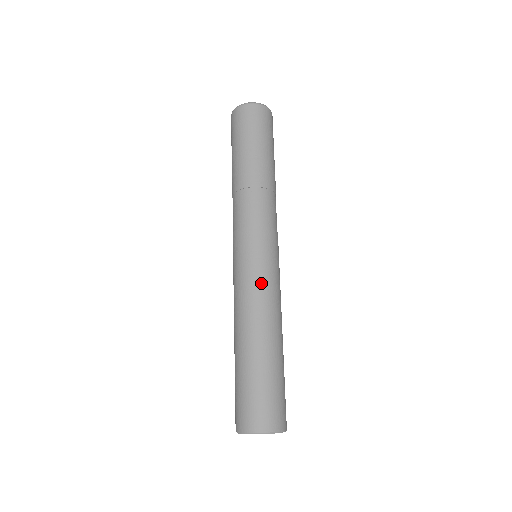
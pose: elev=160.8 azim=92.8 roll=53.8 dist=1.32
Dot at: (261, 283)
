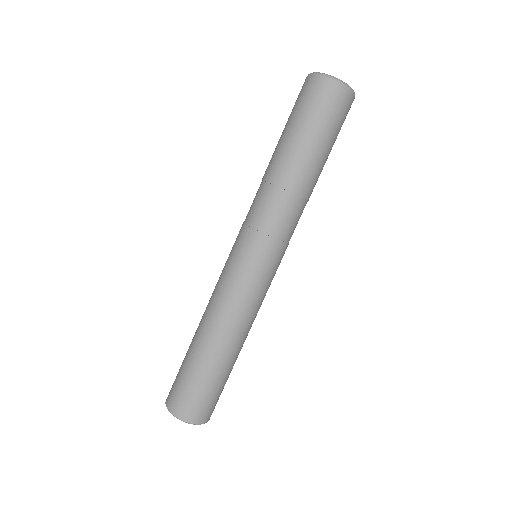
Dot at: (229, 288)
